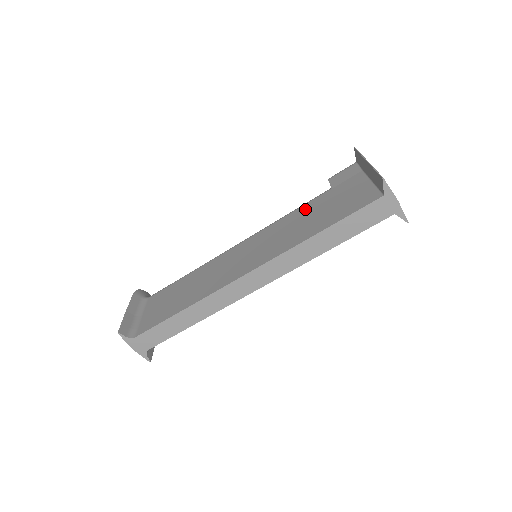
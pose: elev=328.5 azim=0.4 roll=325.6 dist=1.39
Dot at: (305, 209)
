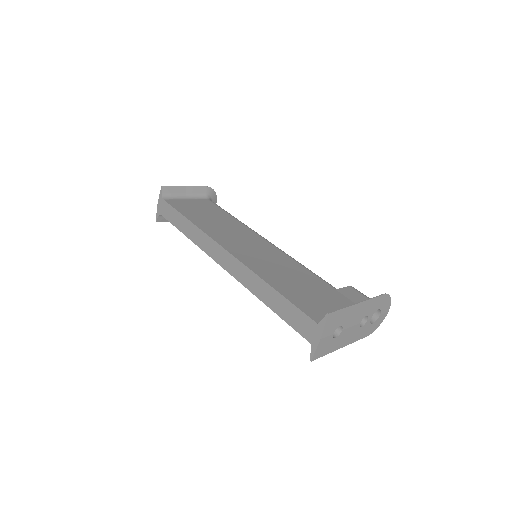
Dot at: (307, 275)
